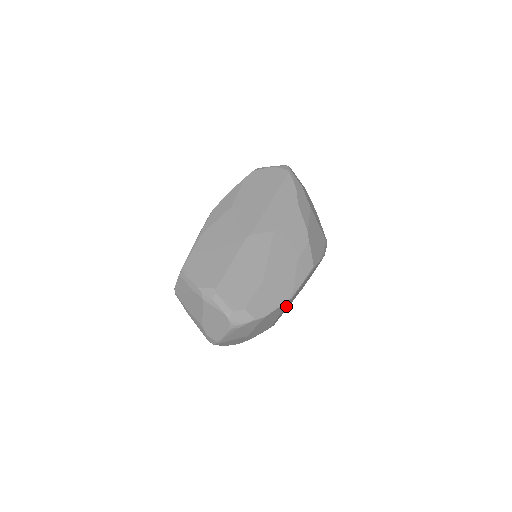
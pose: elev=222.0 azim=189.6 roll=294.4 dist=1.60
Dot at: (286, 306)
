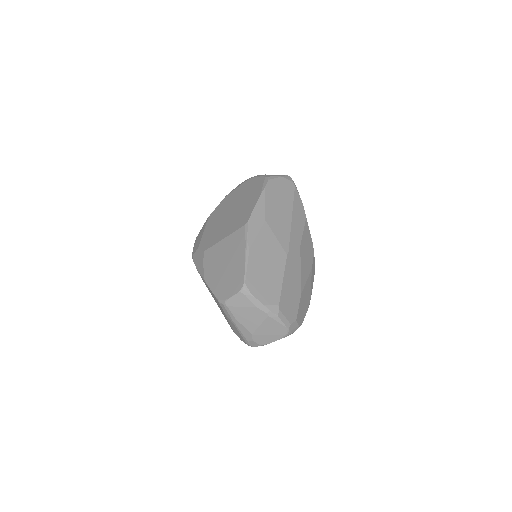
Dot at: occluded
